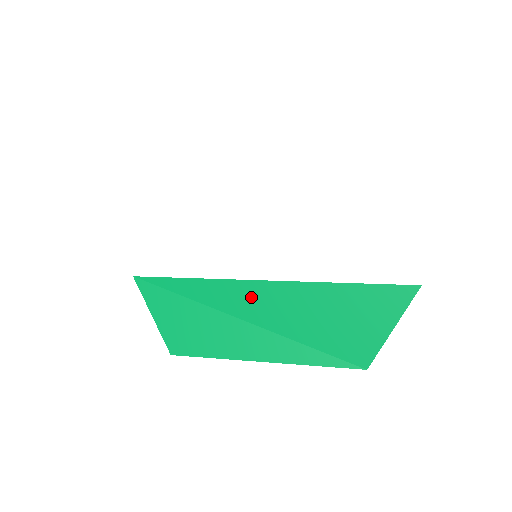
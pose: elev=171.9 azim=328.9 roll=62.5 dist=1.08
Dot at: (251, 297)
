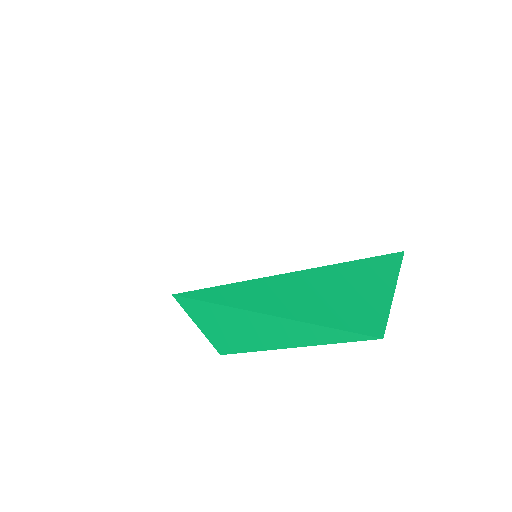
Dot at: (264, 293)
